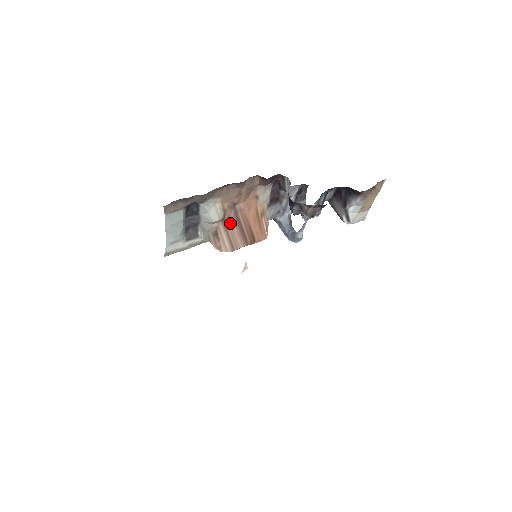
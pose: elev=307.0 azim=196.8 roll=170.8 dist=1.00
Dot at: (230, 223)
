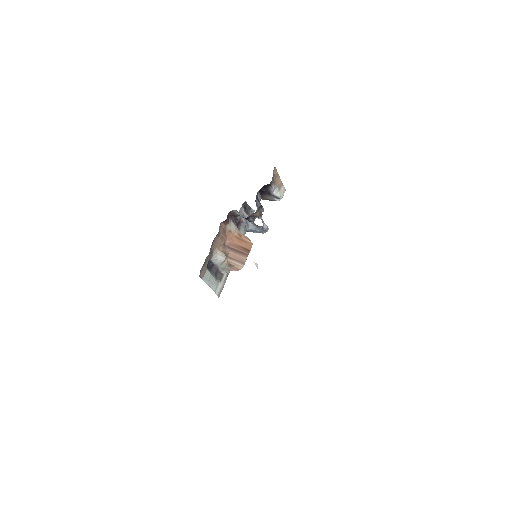
Dot at: (231, 254)
